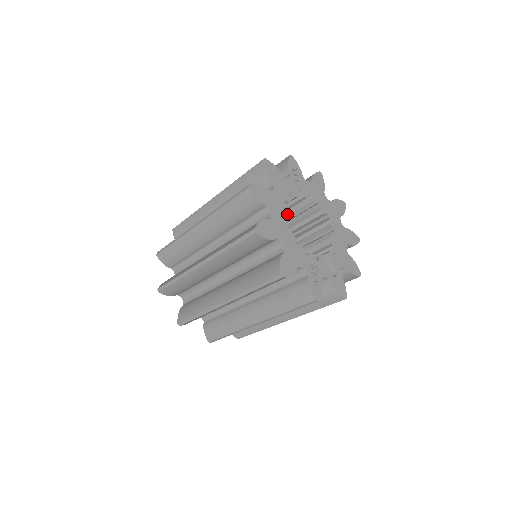
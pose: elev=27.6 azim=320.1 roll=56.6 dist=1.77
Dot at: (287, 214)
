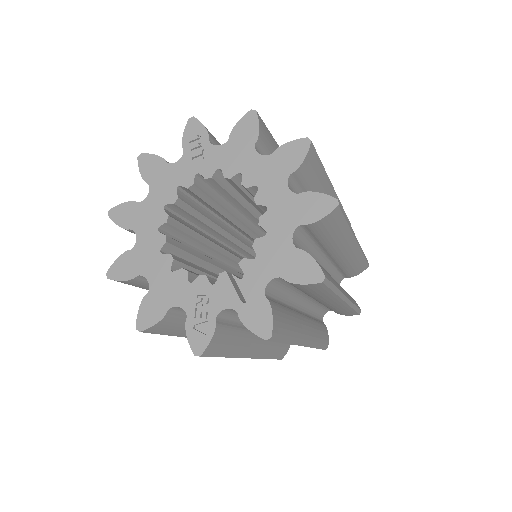
Dot at: occluded
